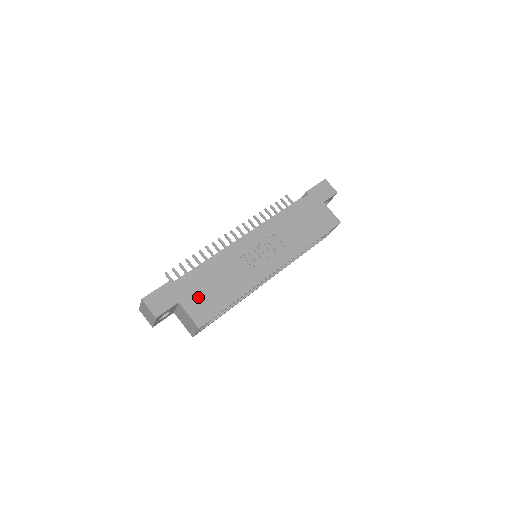
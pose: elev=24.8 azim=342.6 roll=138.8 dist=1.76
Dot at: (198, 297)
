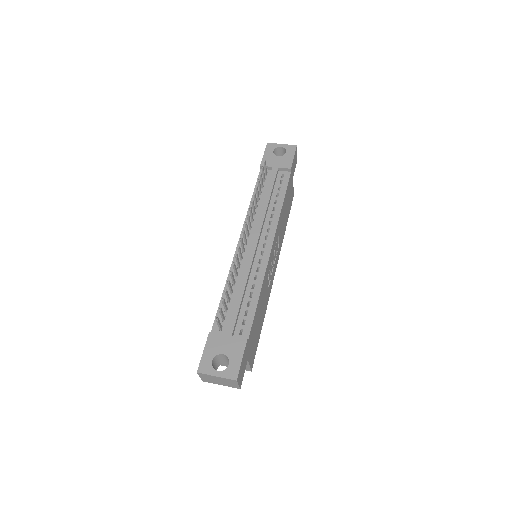
Dot at: (253, 342)
